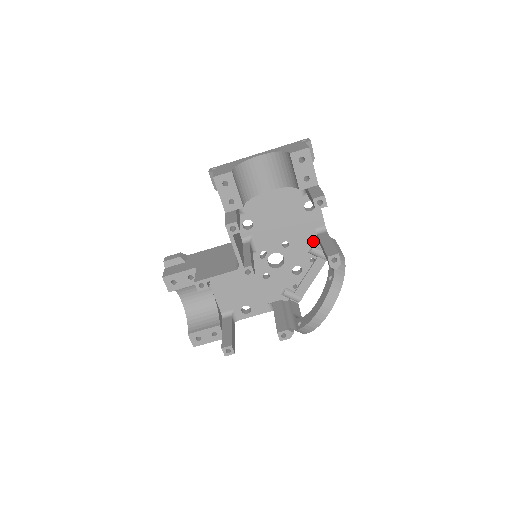
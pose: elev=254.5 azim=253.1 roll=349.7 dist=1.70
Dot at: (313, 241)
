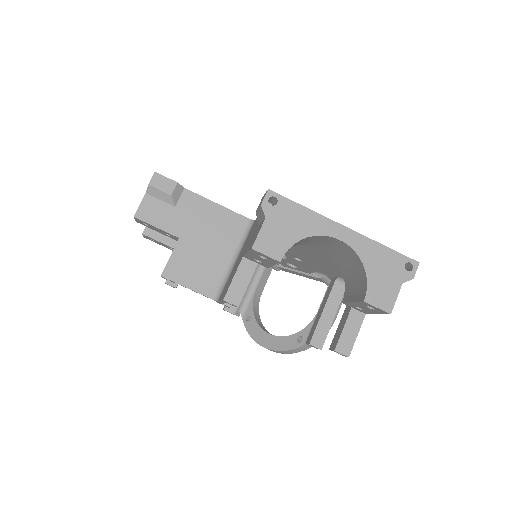
Dot at: (327, 275)
